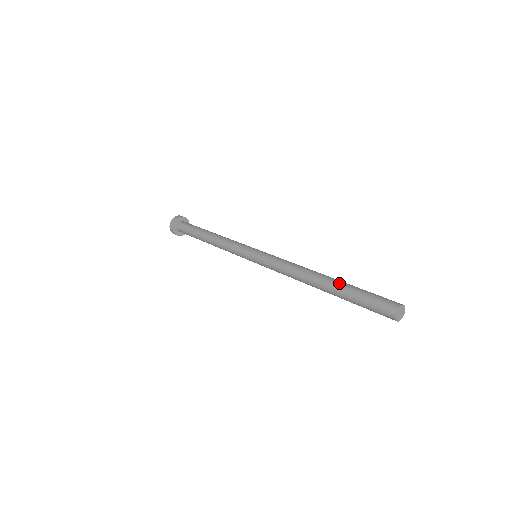
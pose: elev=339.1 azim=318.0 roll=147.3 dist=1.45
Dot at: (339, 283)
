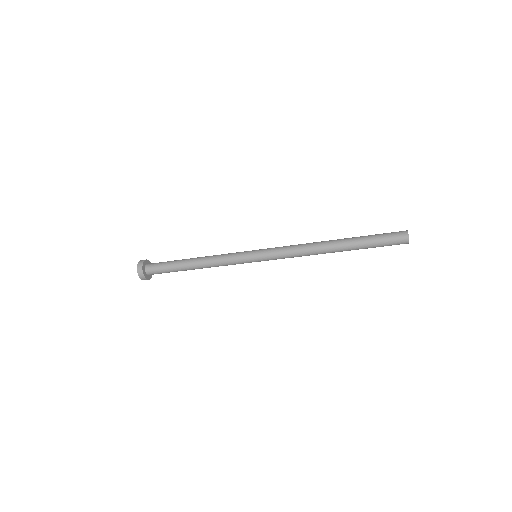
Dot at: occluded
